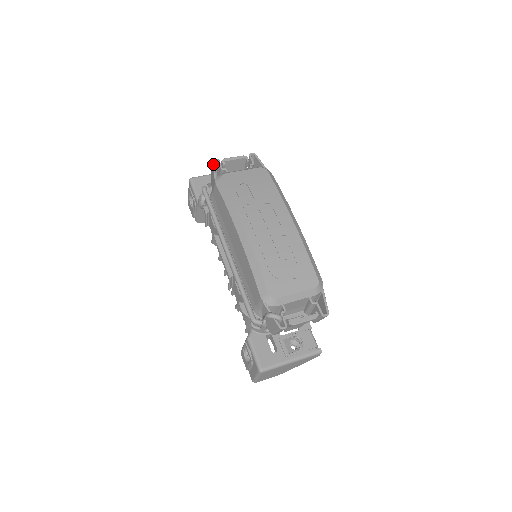
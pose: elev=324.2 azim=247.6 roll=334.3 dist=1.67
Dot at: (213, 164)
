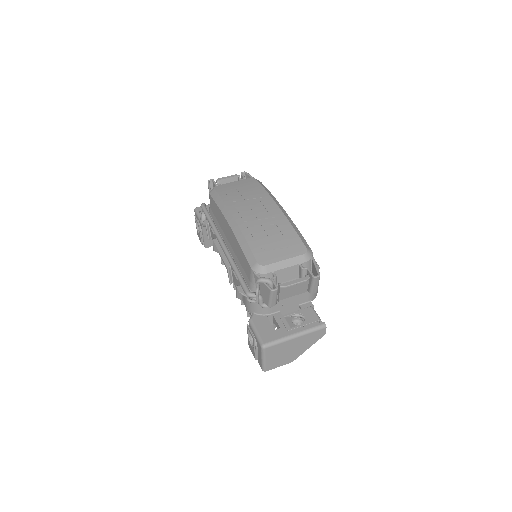
Dot at: (208, 183)
